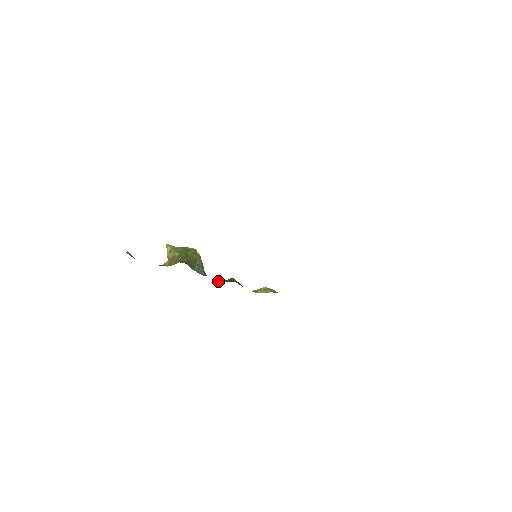
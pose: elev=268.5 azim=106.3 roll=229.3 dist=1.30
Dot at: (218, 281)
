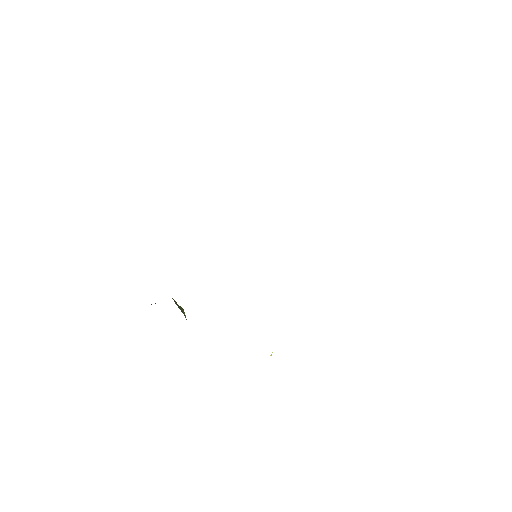
Dot at: occluded
